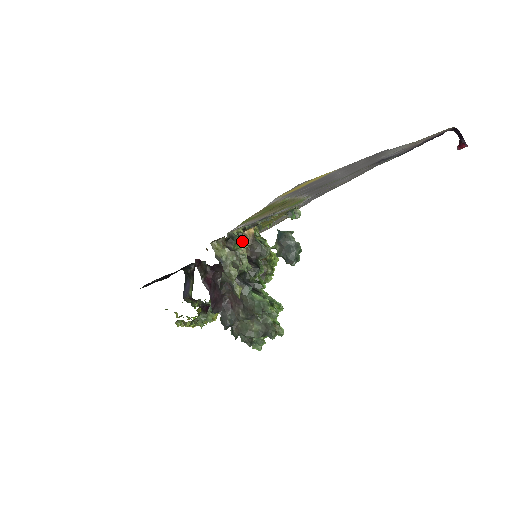
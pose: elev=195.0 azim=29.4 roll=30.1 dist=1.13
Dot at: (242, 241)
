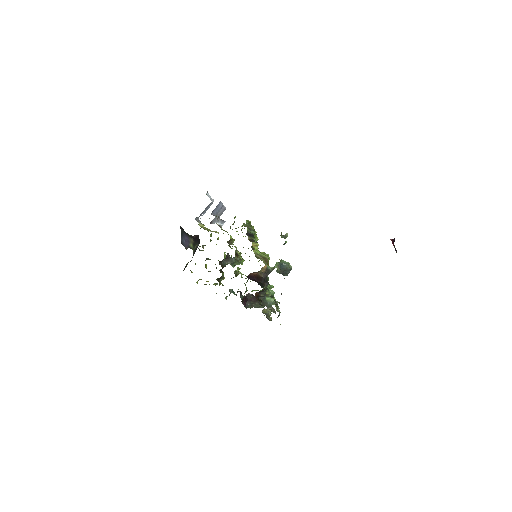
Dot at: (260, 271)
